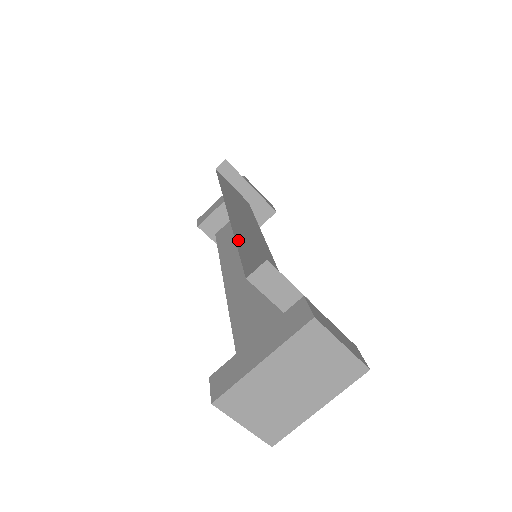
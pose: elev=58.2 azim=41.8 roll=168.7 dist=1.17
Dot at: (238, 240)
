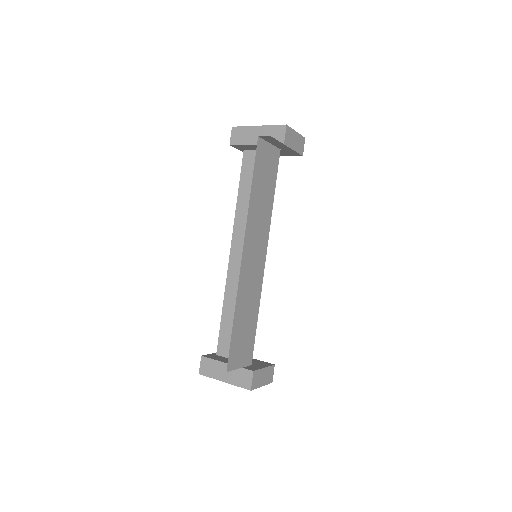
Dot at: (236, 315)
